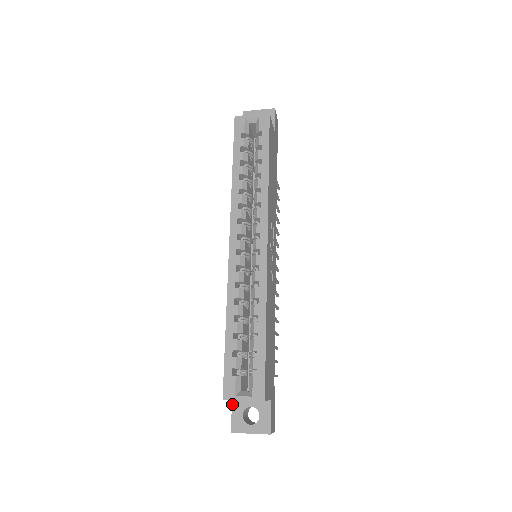
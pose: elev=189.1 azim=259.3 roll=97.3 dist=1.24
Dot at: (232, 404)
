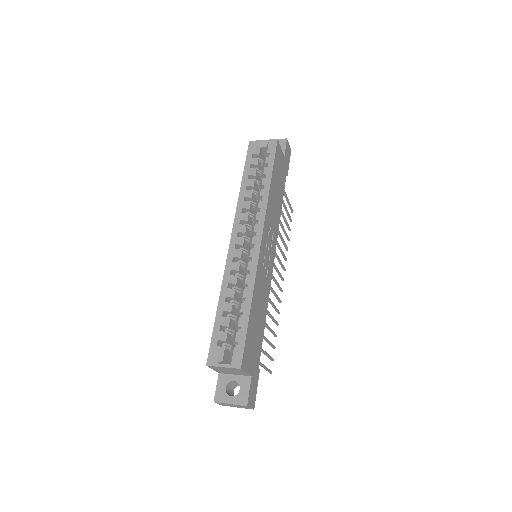
Dot at: (218, 377)
